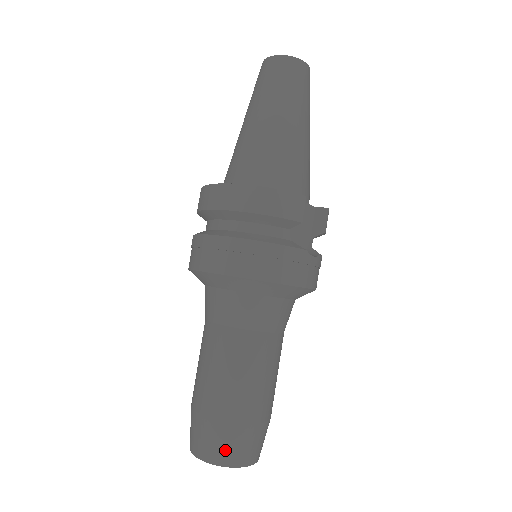
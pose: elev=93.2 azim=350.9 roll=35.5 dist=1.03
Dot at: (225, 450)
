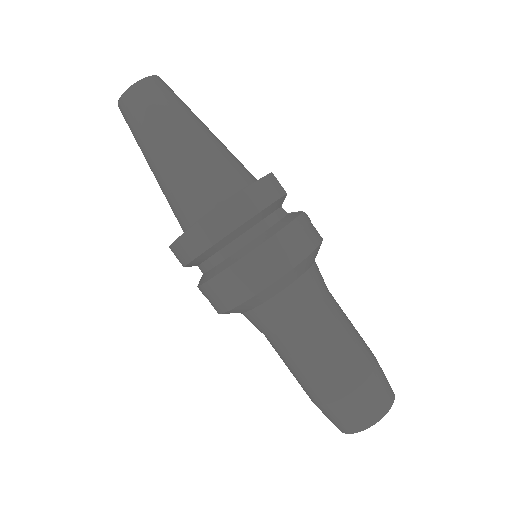
Dot at: (380, 399)
